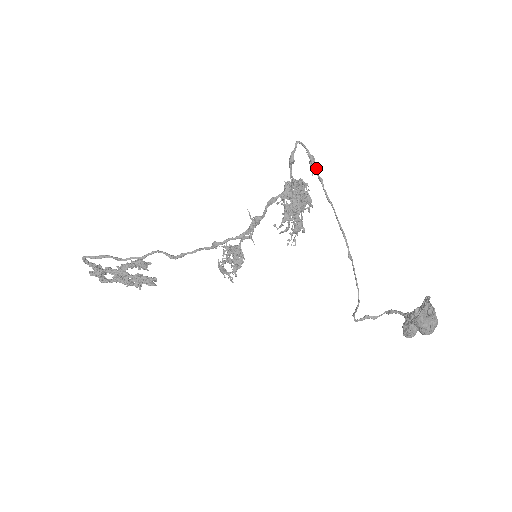
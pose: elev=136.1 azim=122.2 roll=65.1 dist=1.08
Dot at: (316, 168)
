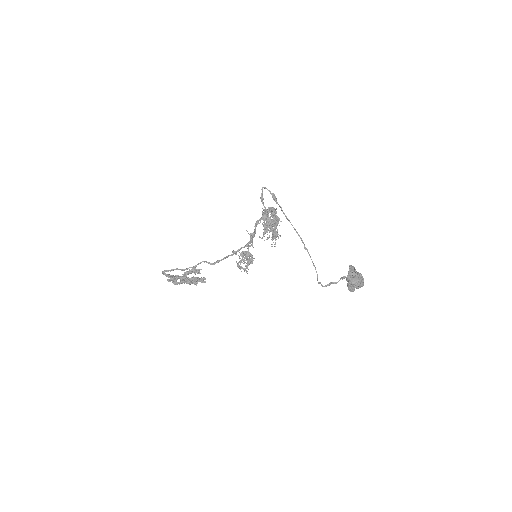
Dot at: (276, 200)
